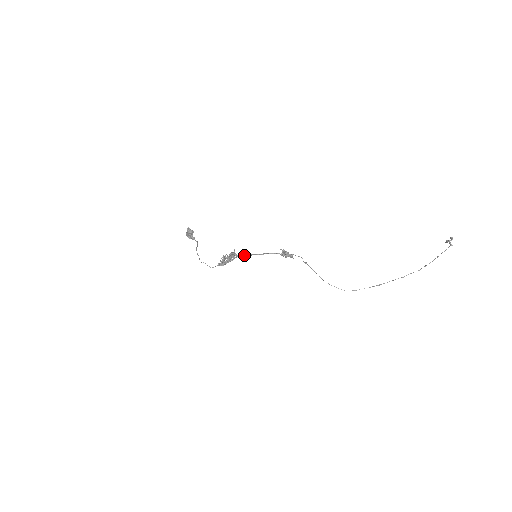
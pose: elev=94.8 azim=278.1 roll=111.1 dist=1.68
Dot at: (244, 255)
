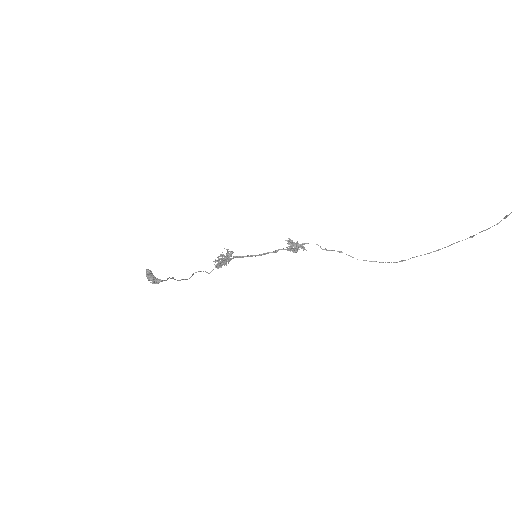
Dot at: (241, 256)
